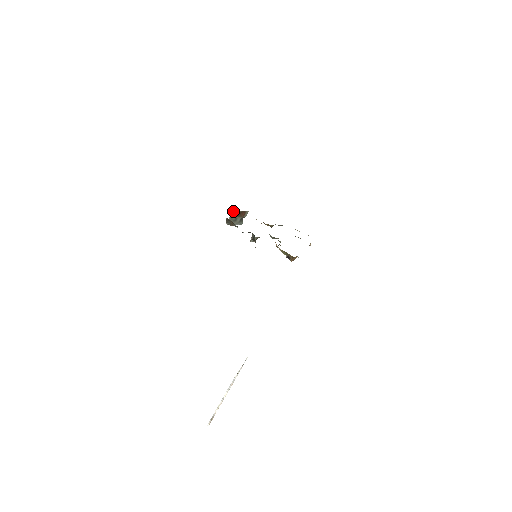
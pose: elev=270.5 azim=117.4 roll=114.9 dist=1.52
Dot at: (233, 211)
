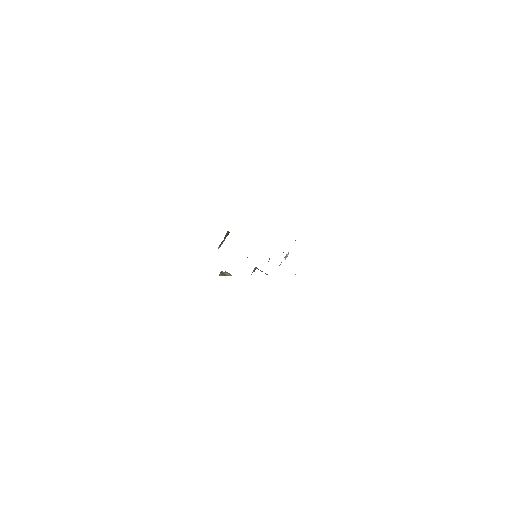
Dot at: occluded
